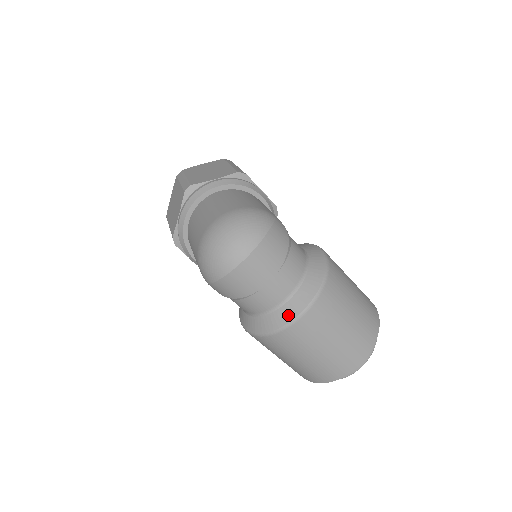
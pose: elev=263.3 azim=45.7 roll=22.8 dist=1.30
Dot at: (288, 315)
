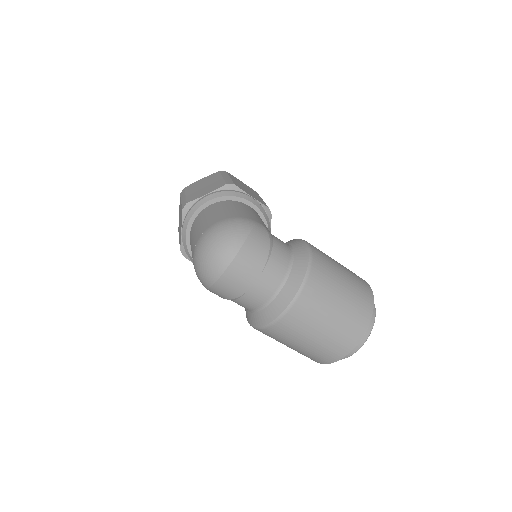
Dot at: (278, 308)
